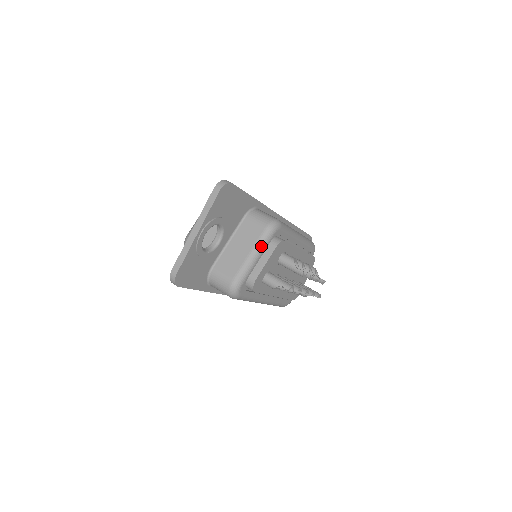
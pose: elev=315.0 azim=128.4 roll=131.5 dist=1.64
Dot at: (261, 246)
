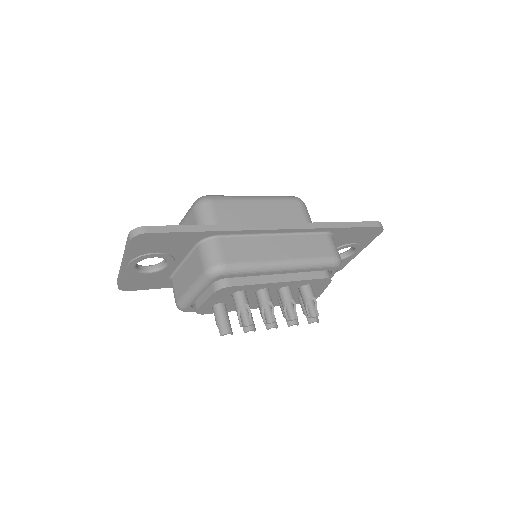
Dot at: (199, 286)
